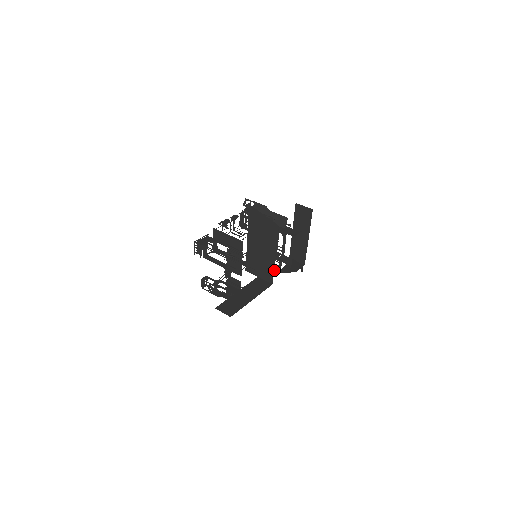
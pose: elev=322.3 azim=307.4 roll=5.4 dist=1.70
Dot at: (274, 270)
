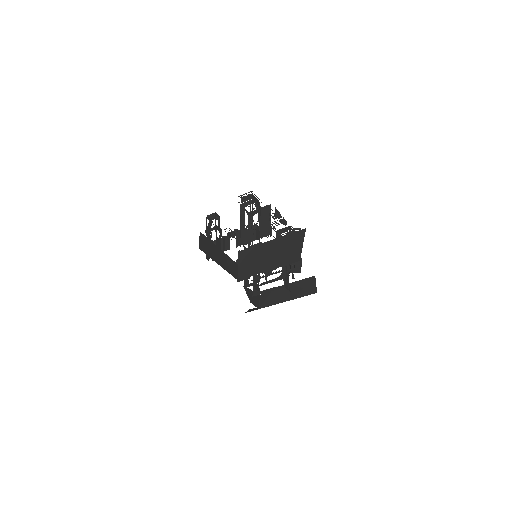
Dot at: (244, 281)
